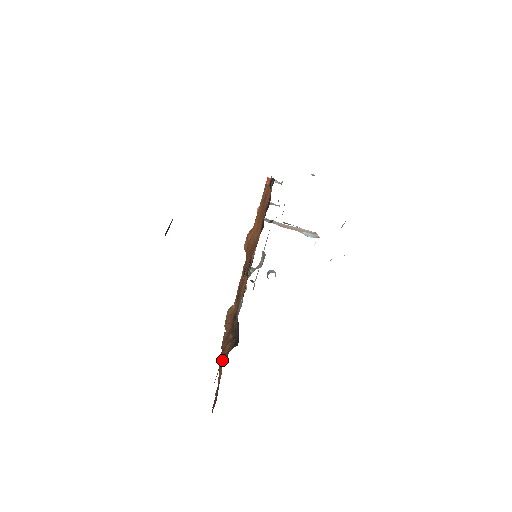
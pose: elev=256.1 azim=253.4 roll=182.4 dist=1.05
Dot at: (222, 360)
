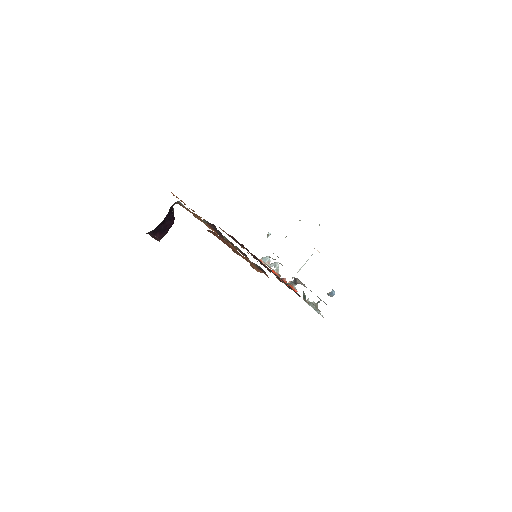
Dot at: occluded
